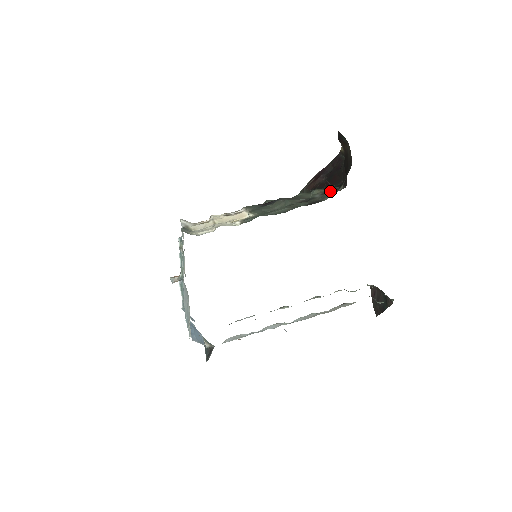
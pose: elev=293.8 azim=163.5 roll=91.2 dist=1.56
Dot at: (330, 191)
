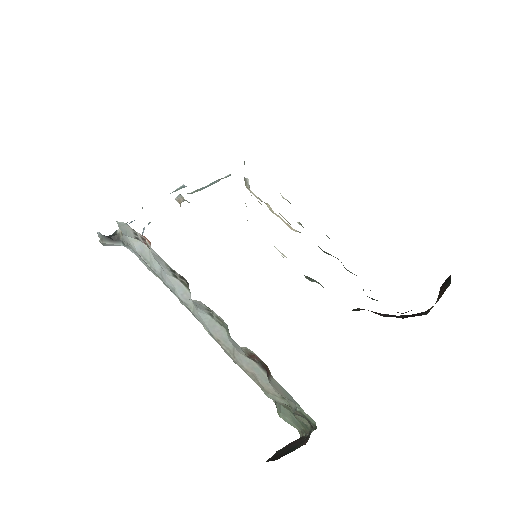
Dot at: occluded
